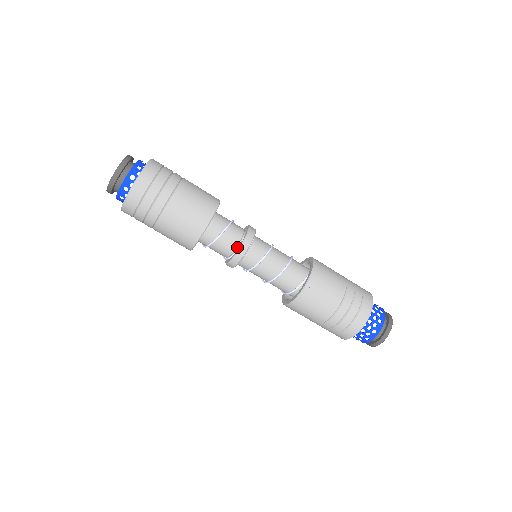
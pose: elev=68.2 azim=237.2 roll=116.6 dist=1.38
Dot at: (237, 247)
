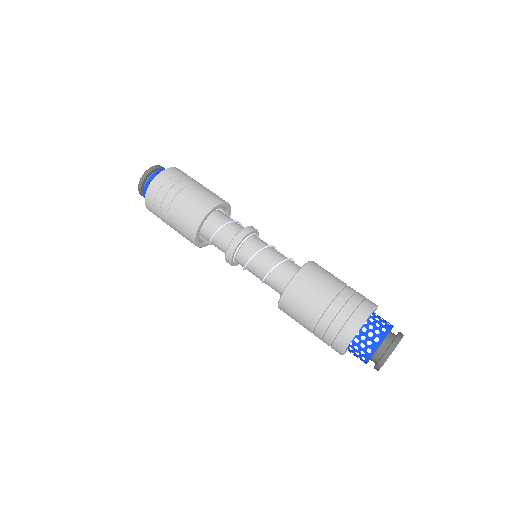
Dot at: occluded
